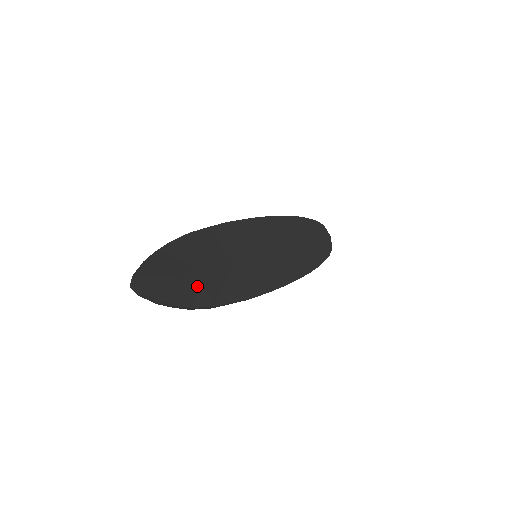
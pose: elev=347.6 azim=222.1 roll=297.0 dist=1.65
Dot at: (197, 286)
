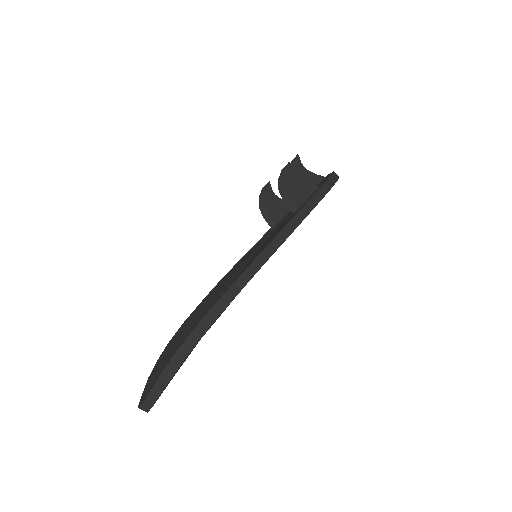
Dot at: occluded
